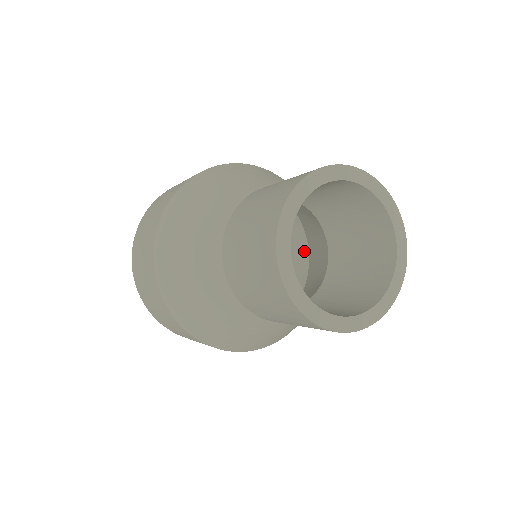
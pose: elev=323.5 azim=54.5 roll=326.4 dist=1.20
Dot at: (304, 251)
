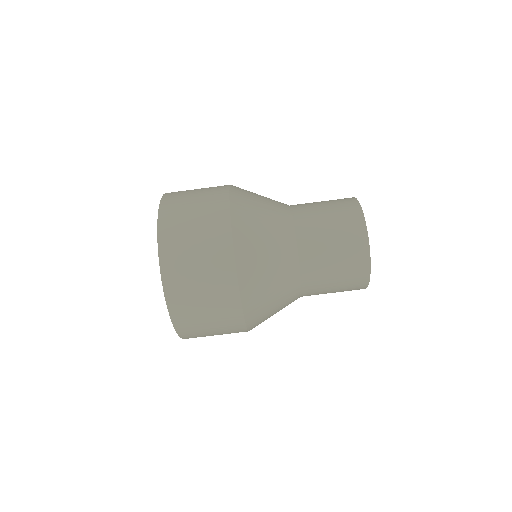
Dot at: occluded
